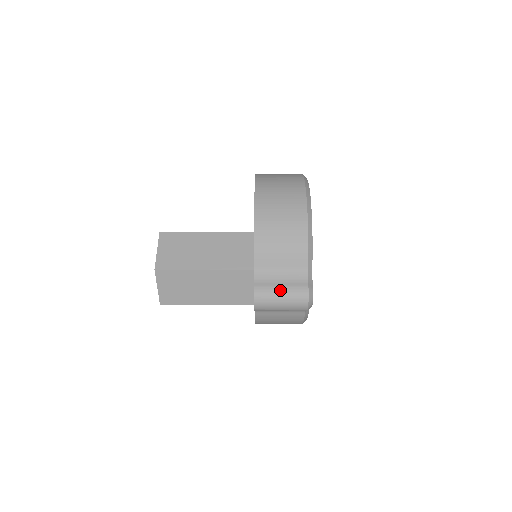
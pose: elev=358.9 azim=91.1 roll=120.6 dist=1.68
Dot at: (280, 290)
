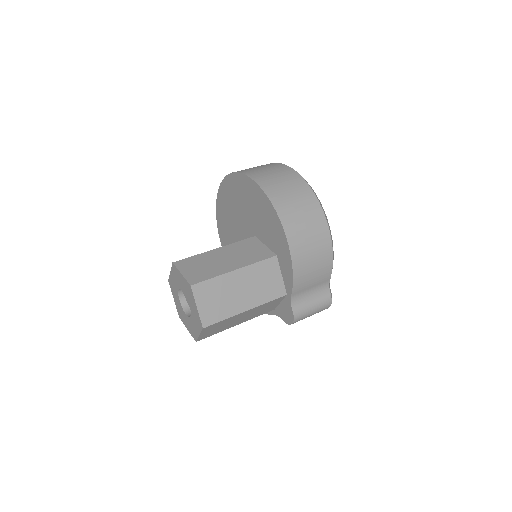
Dot at: (312, 307)
